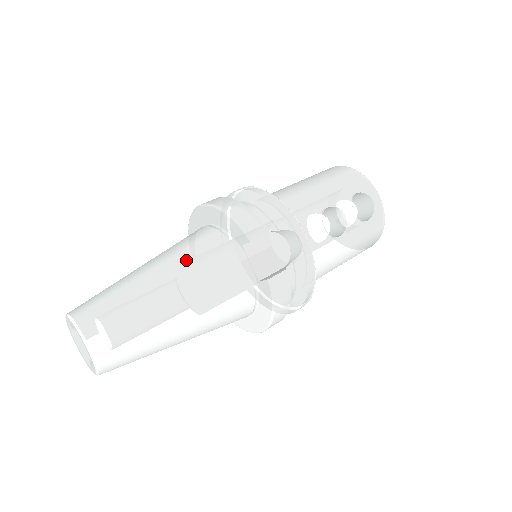
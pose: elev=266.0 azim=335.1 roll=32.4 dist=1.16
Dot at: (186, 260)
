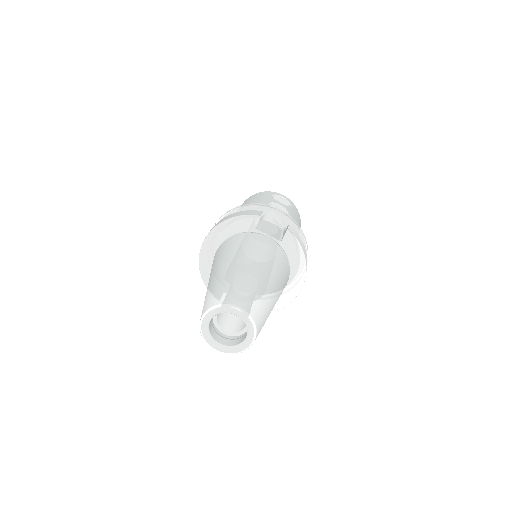
Dot at: (236, 251)
